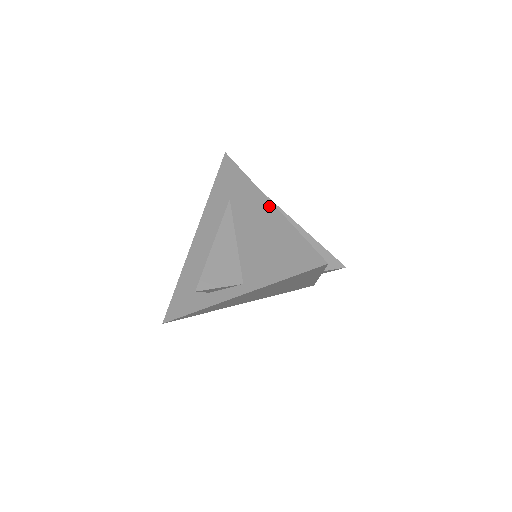
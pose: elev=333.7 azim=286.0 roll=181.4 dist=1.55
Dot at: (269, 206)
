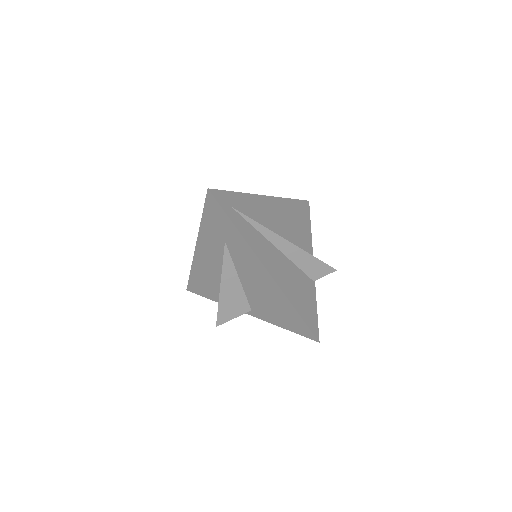
Dot at: (267, 275)
